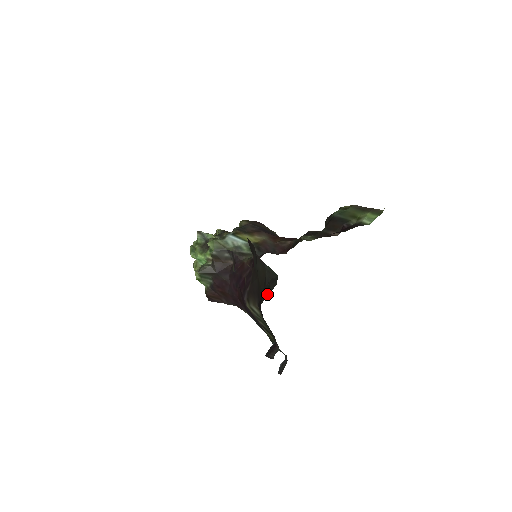
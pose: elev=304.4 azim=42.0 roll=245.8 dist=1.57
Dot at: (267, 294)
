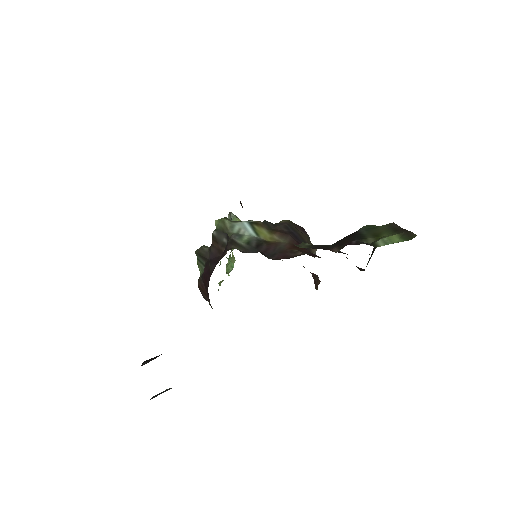
Dot at: occluded
